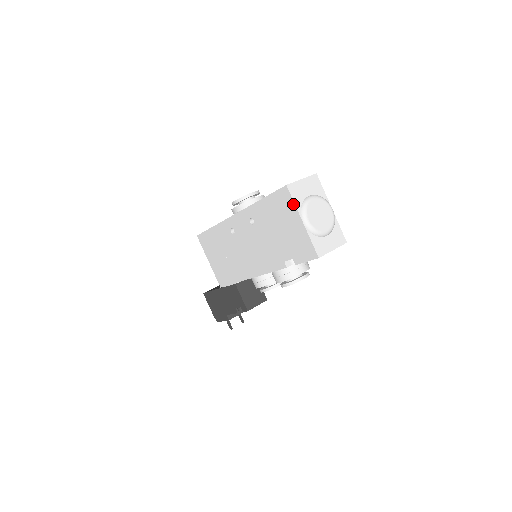
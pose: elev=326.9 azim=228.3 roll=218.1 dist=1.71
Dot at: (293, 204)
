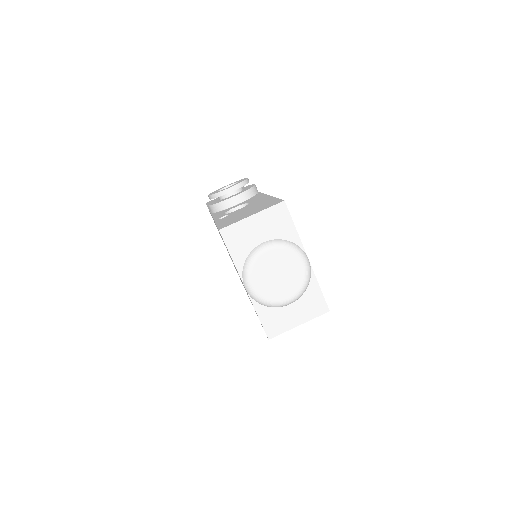
Dot at: occluded
